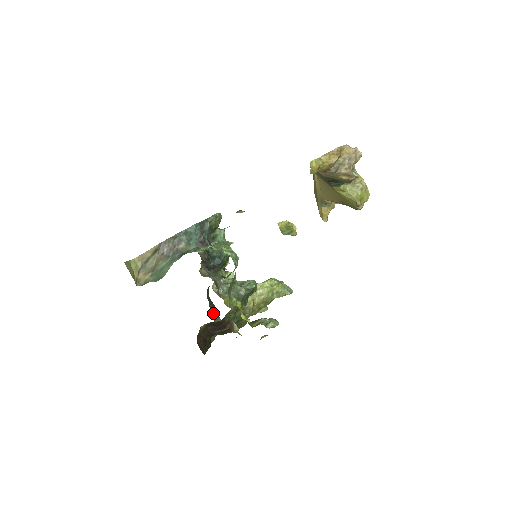
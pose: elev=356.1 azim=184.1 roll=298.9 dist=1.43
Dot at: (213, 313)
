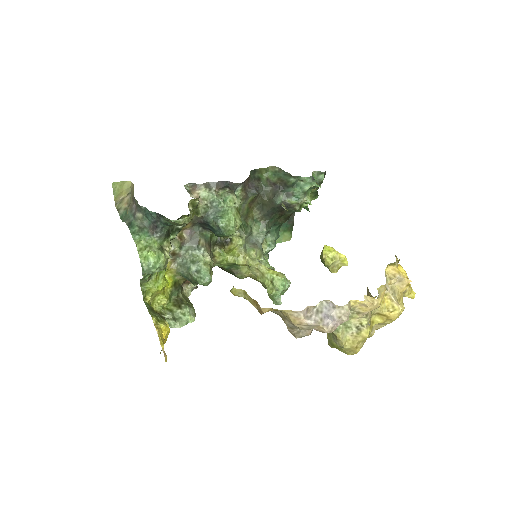
Dot at: (282, 227)
